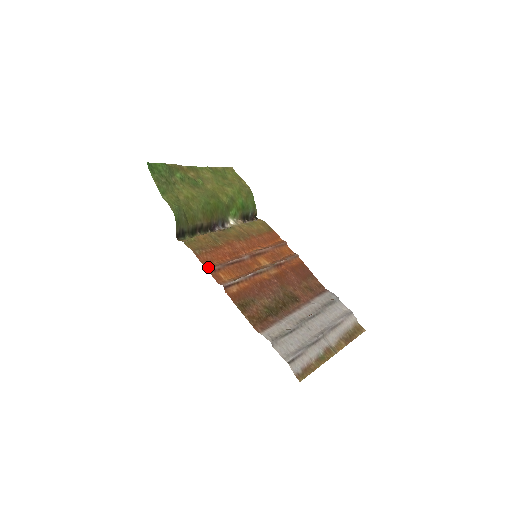
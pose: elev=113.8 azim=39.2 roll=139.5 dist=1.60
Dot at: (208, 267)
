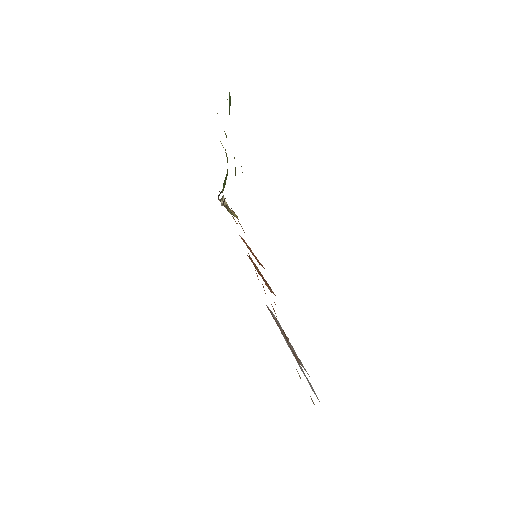
Dot at: (262, 266)
